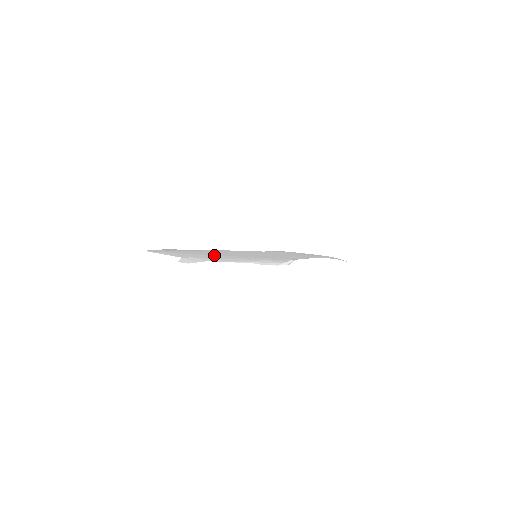
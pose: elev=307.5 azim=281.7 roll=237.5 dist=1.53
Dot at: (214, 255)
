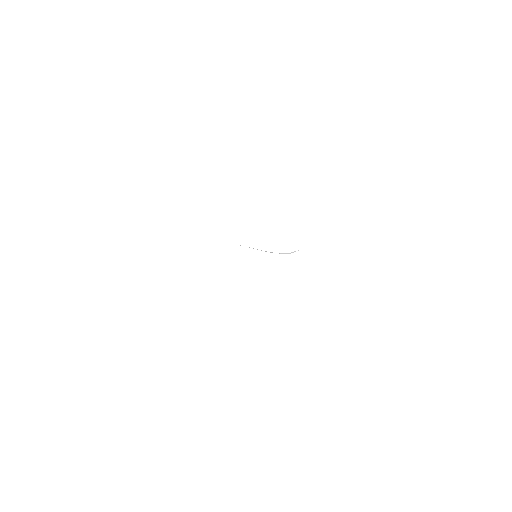
Dot at: occluded
